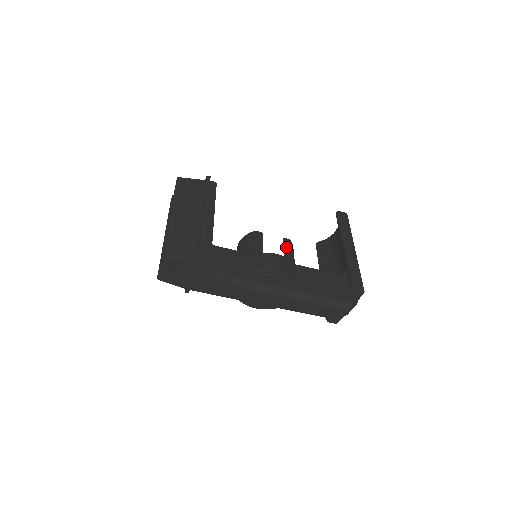
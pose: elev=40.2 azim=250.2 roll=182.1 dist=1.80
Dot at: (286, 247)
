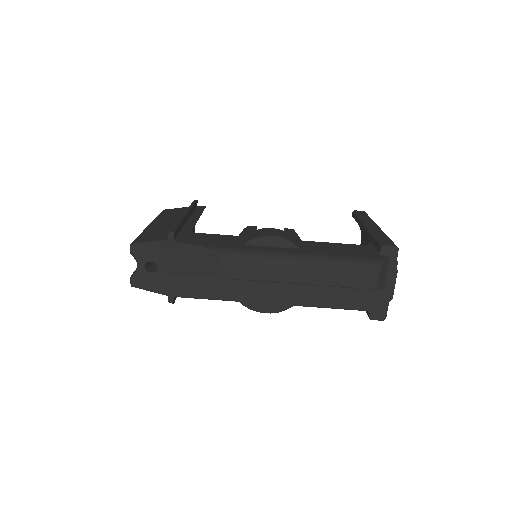
Dot at: occluded
